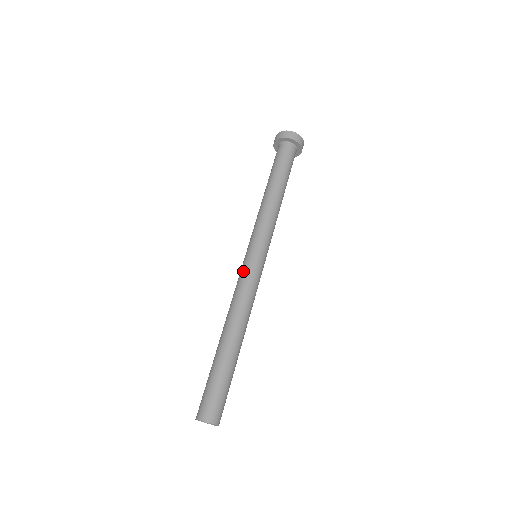
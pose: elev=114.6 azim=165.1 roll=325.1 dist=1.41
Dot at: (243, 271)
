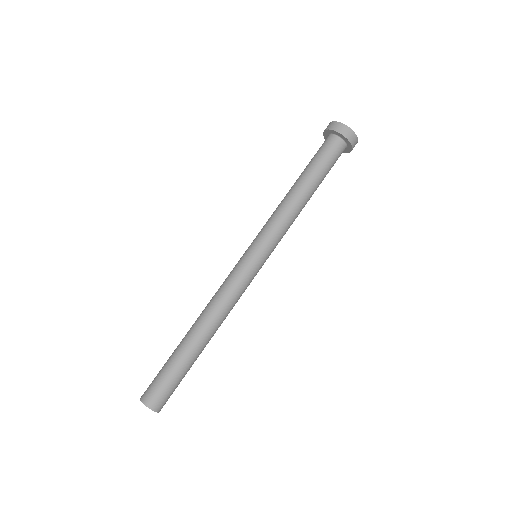
Dot at: (233, 269)
